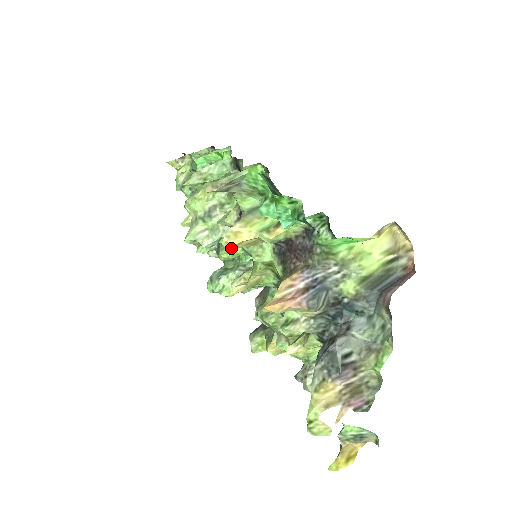
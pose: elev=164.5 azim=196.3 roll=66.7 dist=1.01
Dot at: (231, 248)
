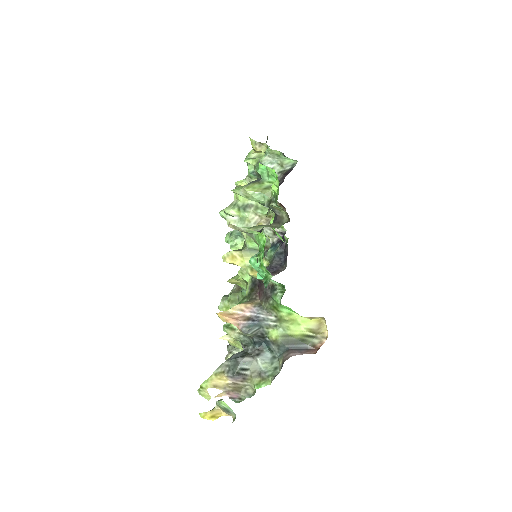
Dot at: (226, 262)
